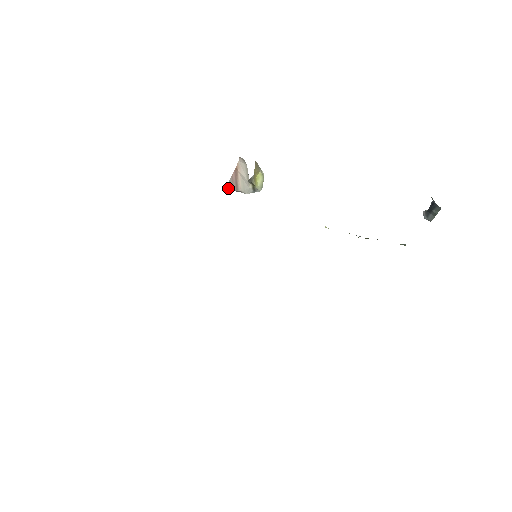
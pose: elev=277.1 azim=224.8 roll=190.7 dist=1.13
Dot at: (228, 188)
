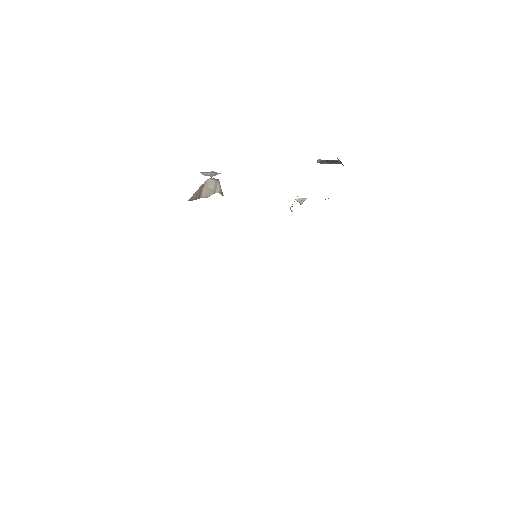
Dot at: (191, 200)
